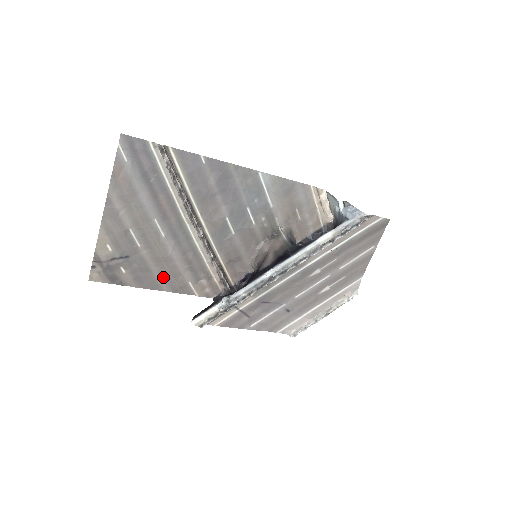
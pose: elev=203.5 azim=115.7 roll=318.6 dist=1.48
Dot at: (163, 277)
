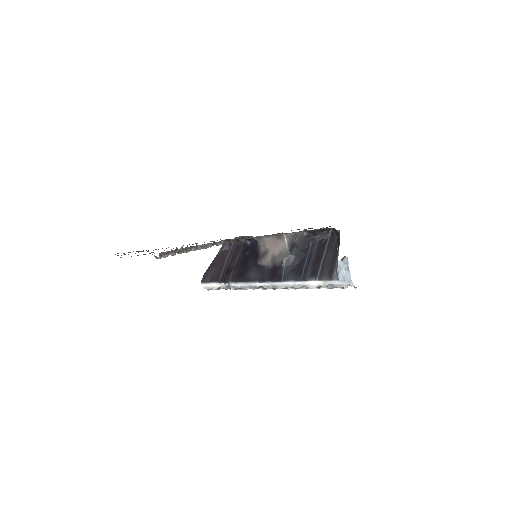
Dot at: occluded
